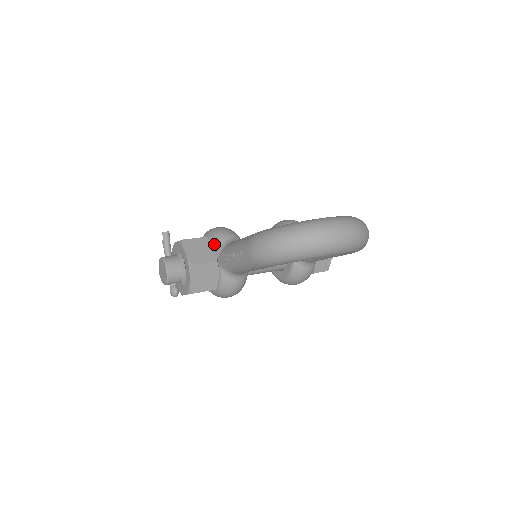
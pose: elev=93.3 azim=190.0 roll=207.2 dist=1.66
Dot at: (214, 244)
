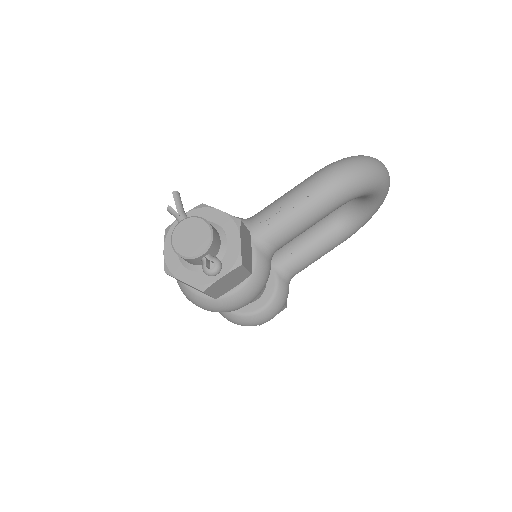
Dot at: occluded
